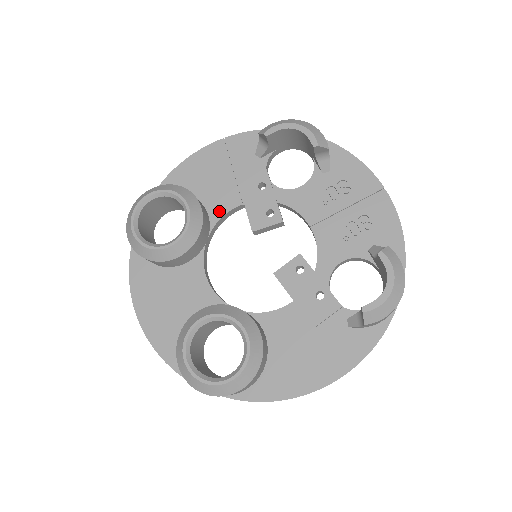
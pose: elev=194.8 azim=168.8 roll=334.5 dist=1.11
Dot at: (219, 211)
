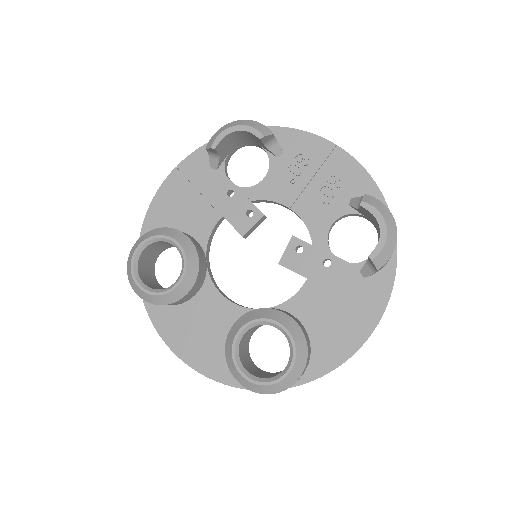
Dot at: (204, 233)
